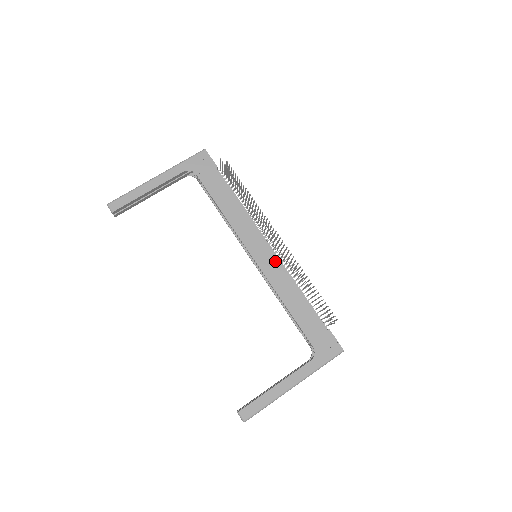
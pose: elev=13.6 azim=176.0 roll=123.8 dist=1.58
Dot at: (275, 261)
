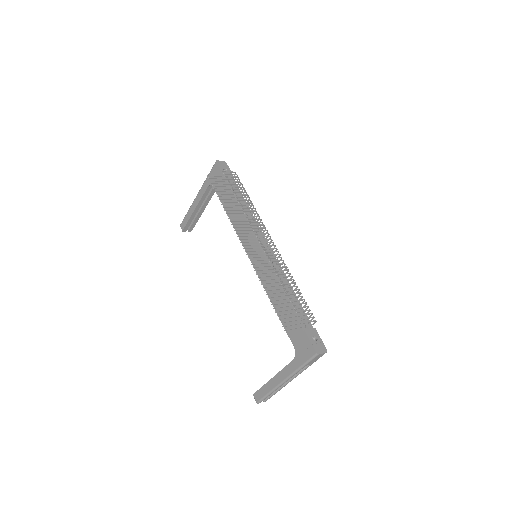
Dot at: (263, 261)
